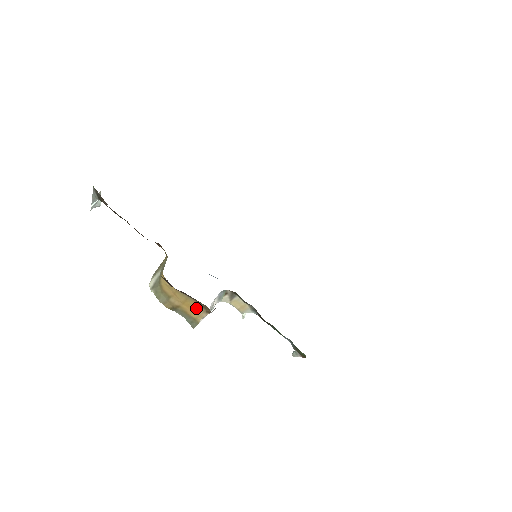
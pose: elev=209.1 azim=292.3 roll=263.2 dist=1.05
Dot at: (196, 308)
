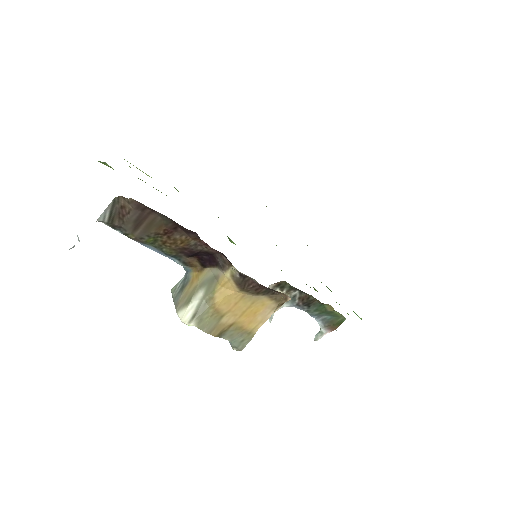
Dot at: (261, 310)
